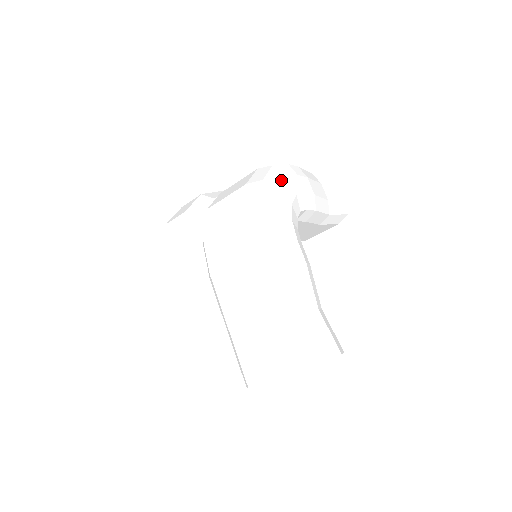
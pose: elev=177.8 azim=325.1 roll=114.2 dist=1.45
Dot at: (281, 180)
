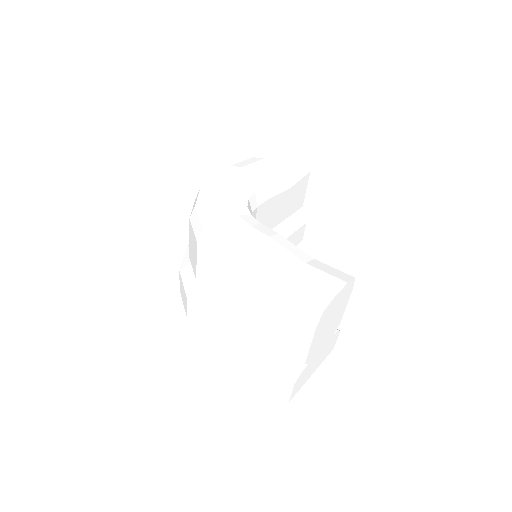
Dot at: (212, 192)
